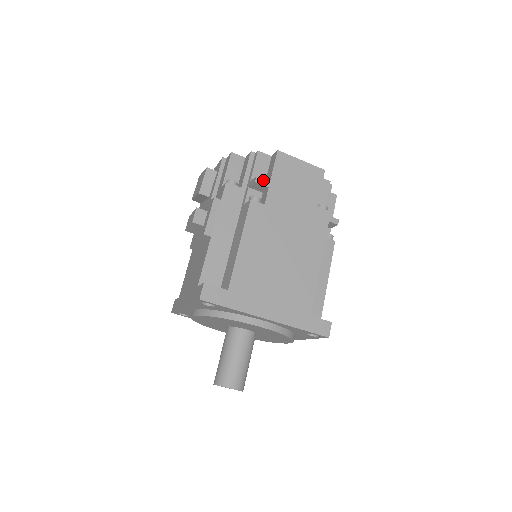
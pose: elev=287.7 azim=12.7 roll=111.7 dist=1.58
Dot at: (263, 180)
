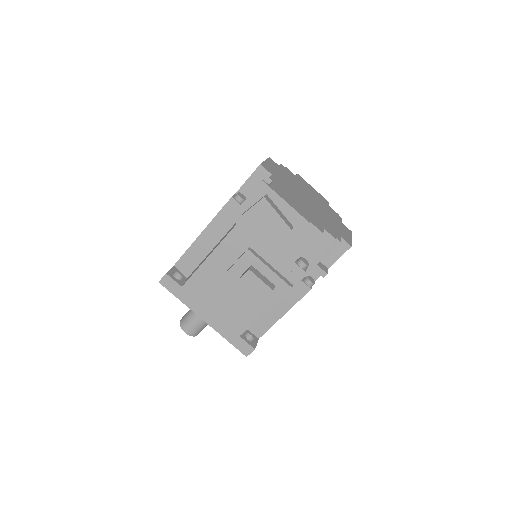
Dot at: (327, 272)
